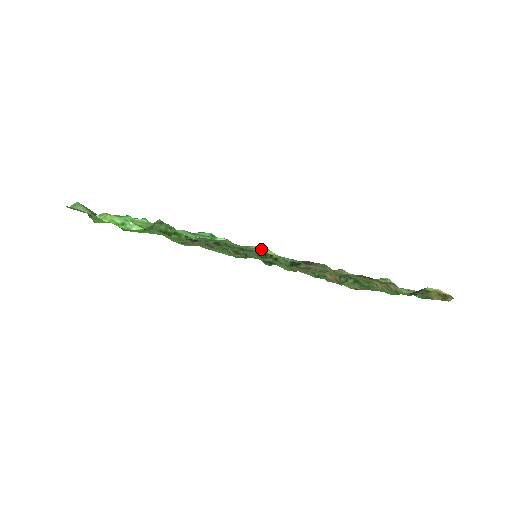
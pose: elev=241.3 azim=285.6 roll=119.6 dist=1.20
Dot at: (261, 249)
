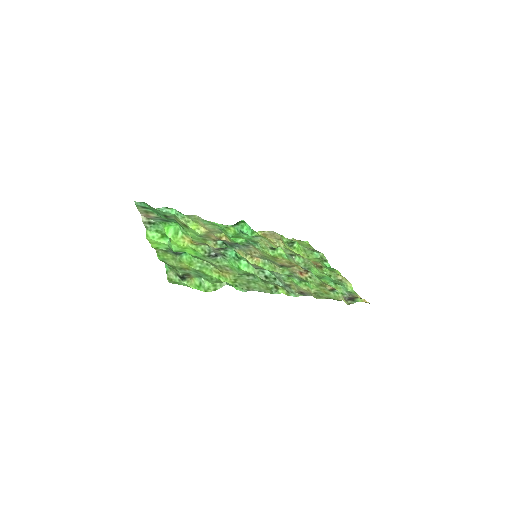
Dot at: (280, 291)
